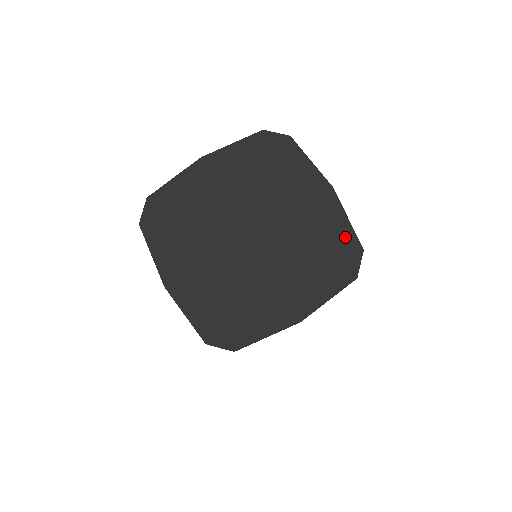
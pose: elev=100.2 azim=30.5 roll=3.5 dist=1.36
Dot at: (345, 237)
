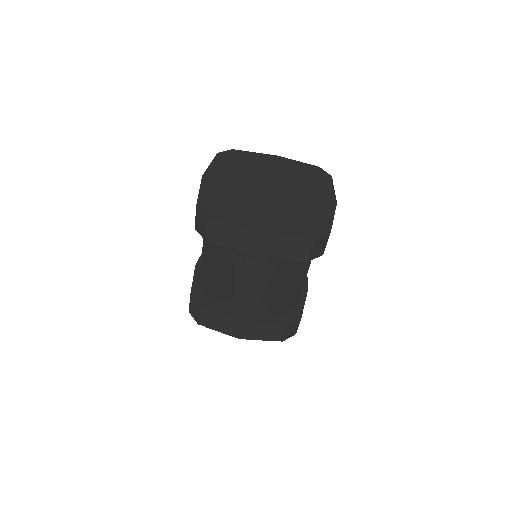
Dot at: (306, 167)
